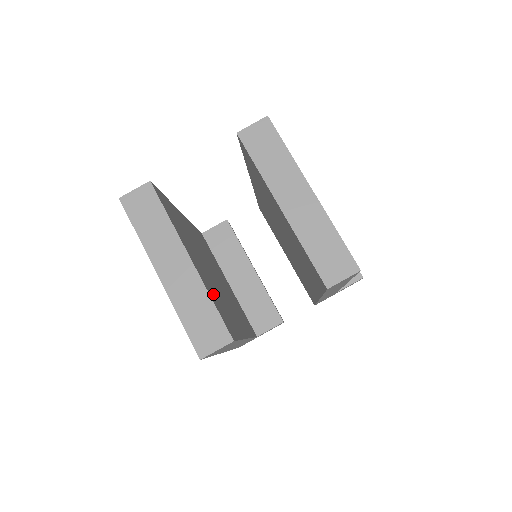
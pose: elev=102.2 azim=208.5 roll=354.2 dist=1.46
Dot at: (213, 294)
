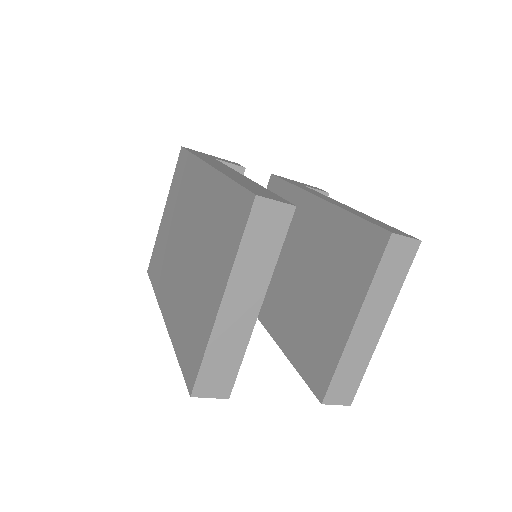
Dot at: occluded
